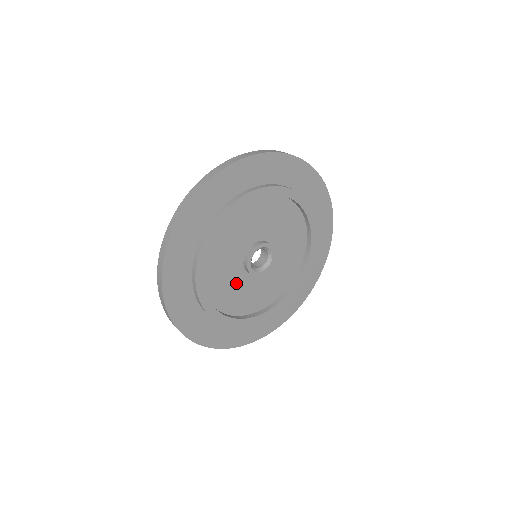
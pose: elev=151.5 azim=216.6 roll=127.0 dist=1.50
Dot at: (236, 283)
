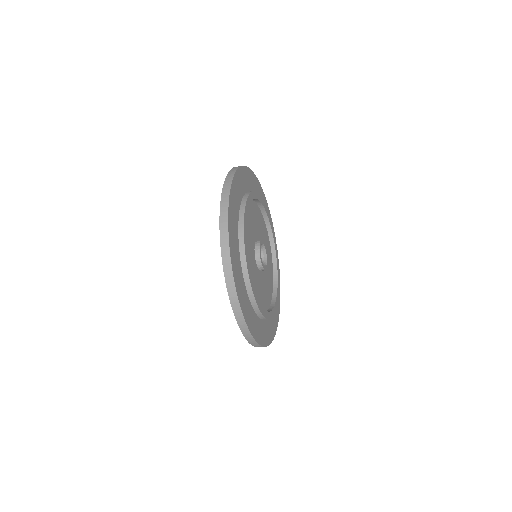
Dot at: (250, 248)
